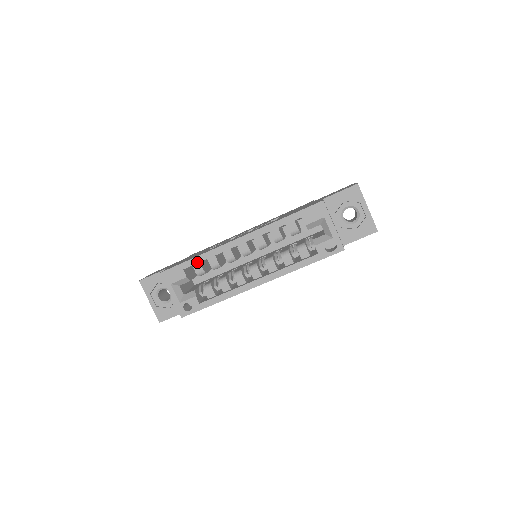
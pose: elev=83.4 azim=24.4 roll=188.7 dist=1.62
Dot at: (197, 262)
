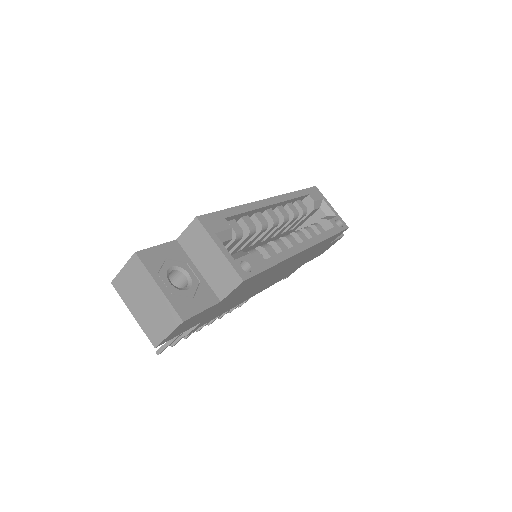
Dot at: (237, 213)
